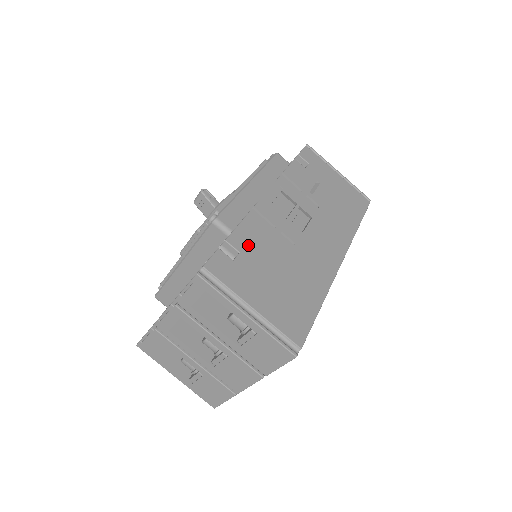
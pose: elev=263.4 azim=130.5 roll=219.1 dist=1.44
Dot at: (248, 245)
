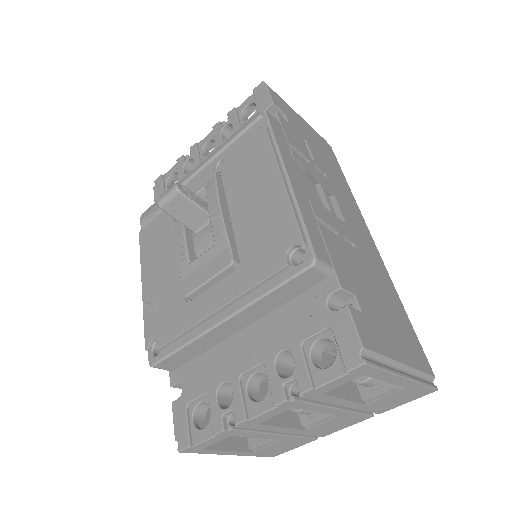
Dot at: (349, 278)
